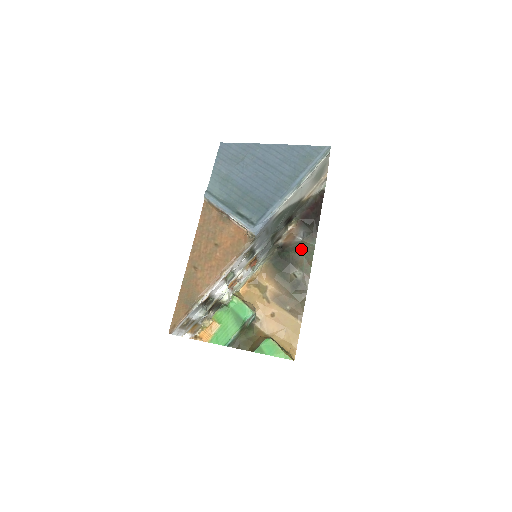
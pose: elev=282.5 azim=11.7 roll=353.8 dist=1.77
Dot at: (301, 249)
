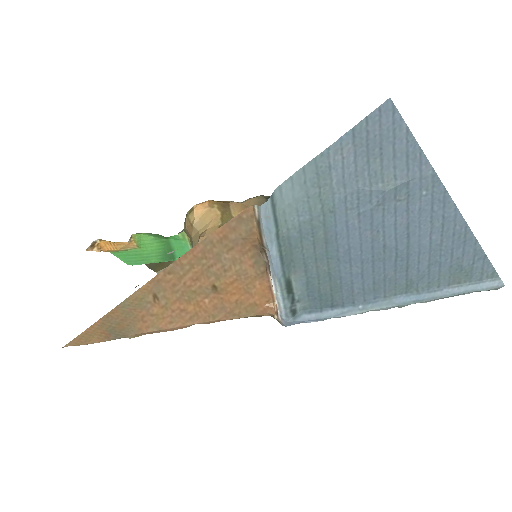
Dot at: occluded
